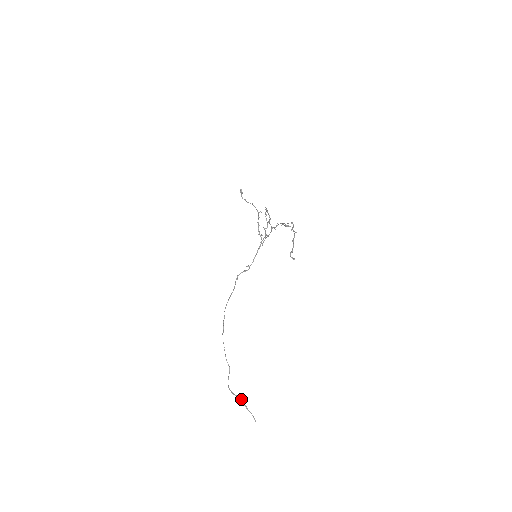
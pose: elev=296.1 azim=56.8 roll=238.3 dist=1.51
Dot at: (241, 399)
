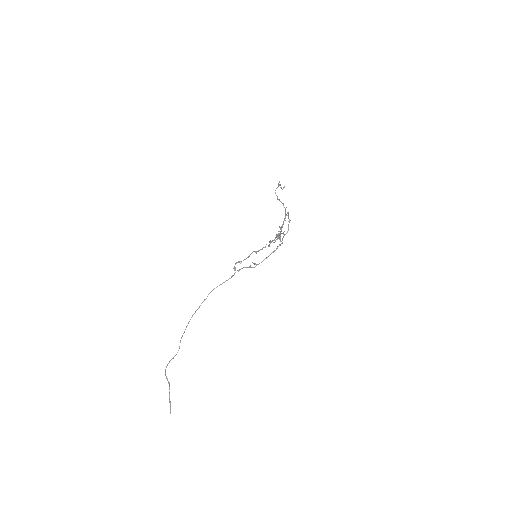
Dot at: (169, 385)
